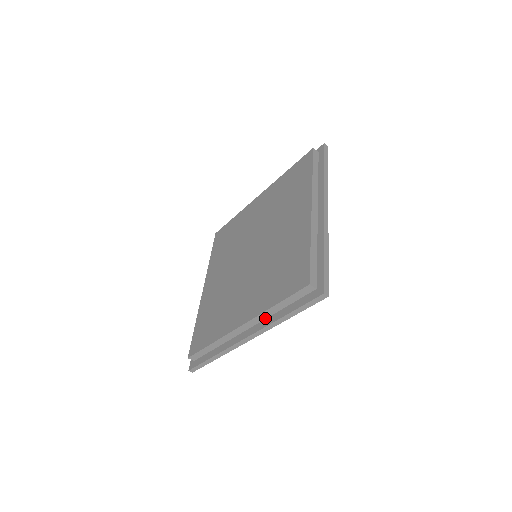
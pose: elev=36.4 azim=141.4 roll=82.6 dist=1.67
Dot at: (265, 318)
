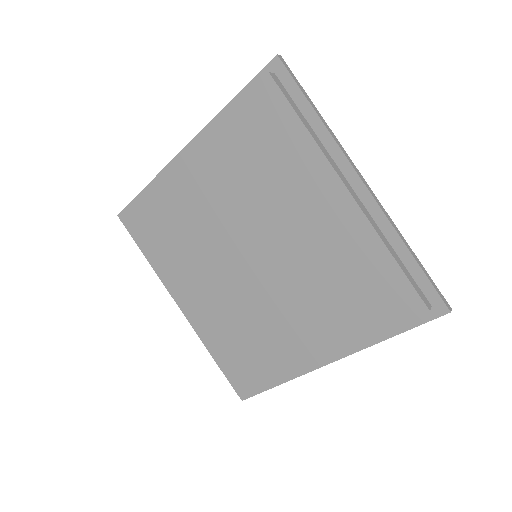
Dot at: occluded
